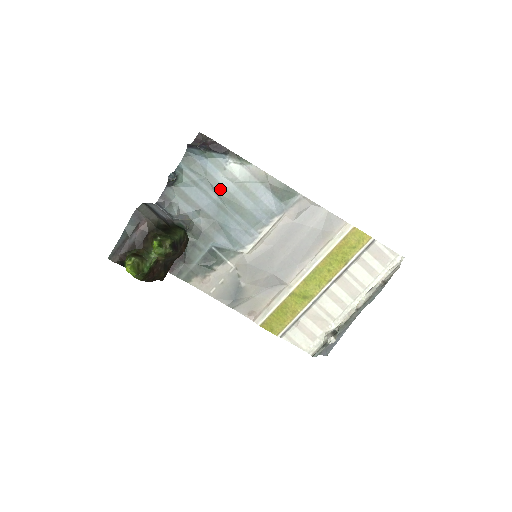
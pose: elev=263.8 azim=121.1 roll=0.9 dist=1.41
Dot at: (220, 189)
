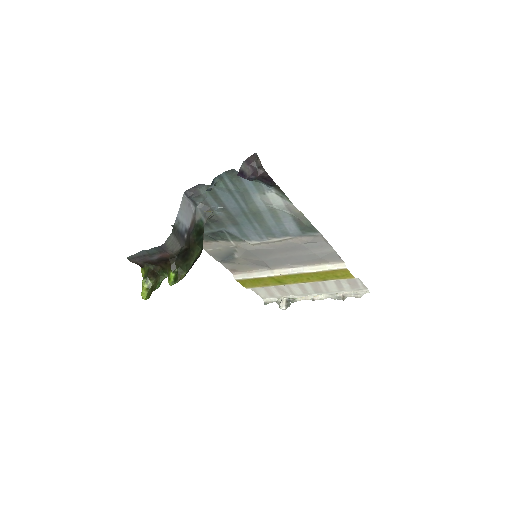
Dot at: (251, 204)
